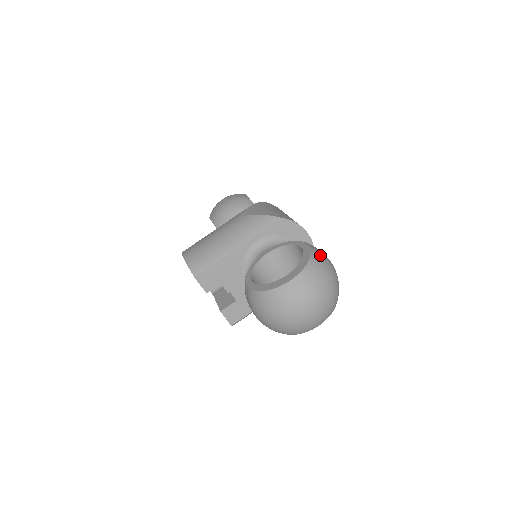
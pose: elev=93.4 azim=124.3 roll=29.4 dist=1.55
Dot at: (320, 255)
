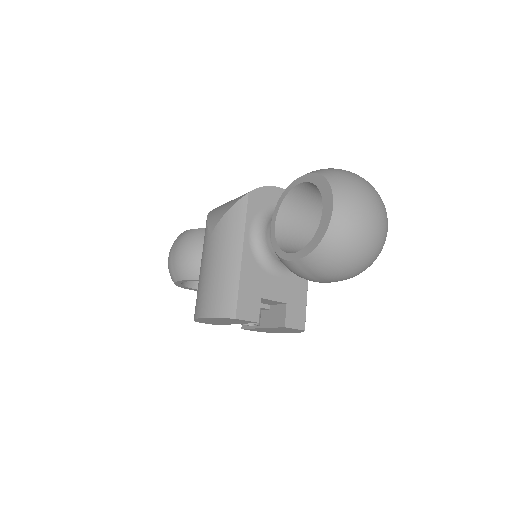
Dot at: (324, 169)
